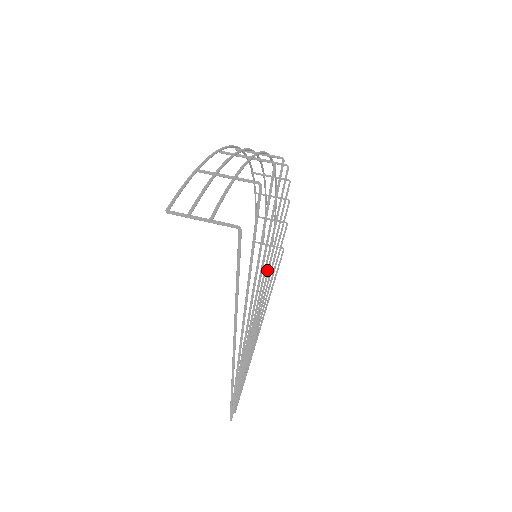
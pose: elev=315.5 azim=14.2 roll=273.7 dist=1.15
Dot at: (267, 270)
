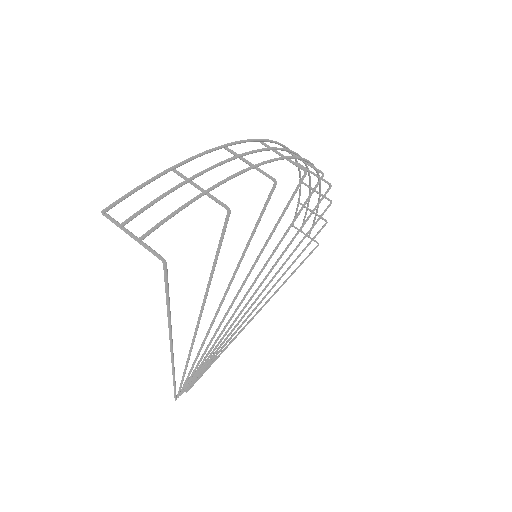
Dot at: (269, 271)
